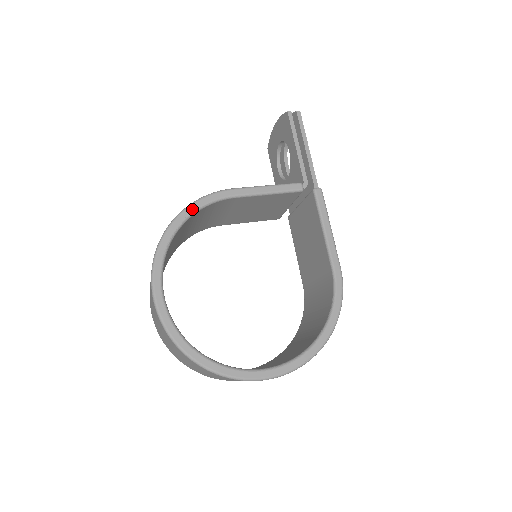
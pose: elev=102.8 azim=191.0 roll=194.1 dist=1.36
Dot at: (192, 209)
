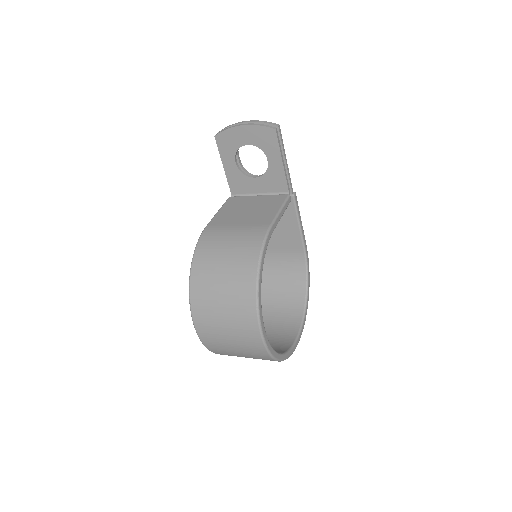
Dot at: (263, 260)
